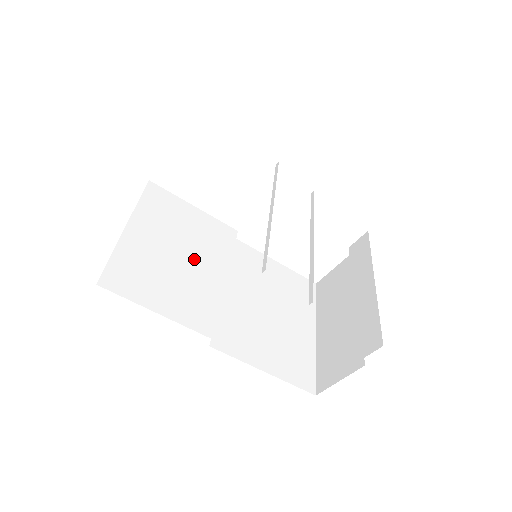
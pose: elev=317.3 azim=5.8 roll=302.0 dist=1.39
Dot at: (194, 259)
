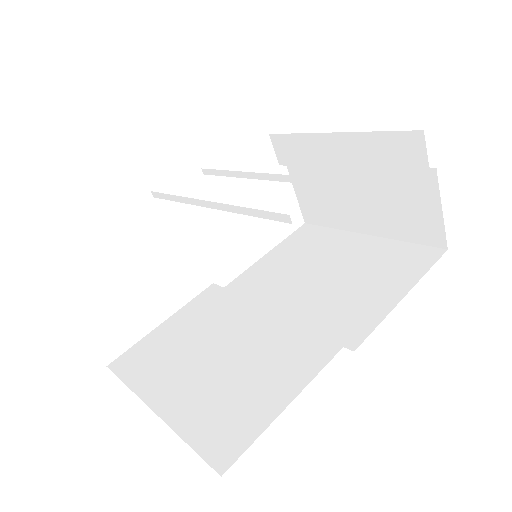
Dot at: (230, 339)
